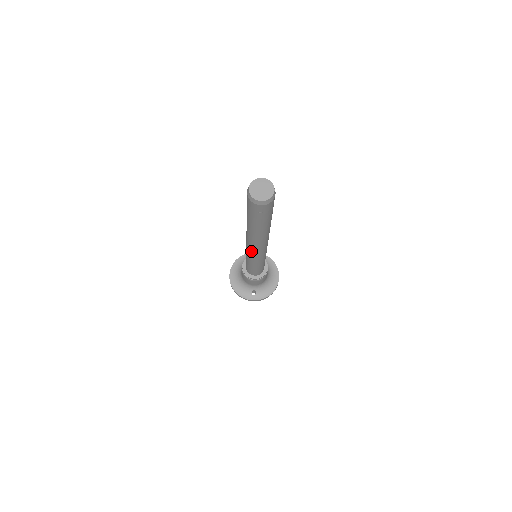
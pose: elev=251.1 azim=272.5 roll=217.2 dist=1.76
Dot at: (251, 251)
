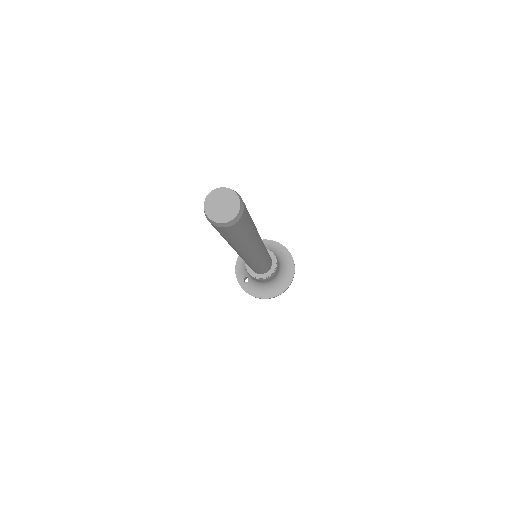
Dot at: occluded
